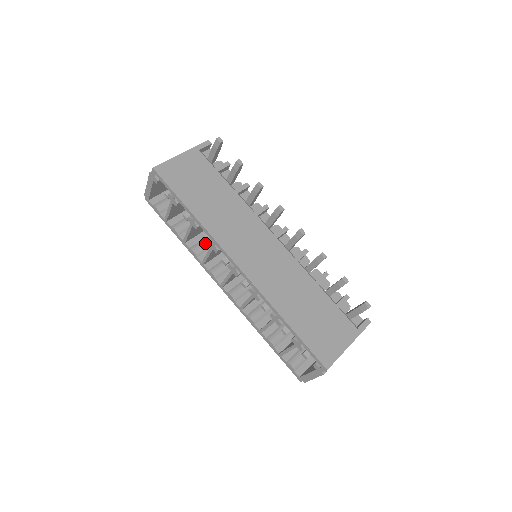
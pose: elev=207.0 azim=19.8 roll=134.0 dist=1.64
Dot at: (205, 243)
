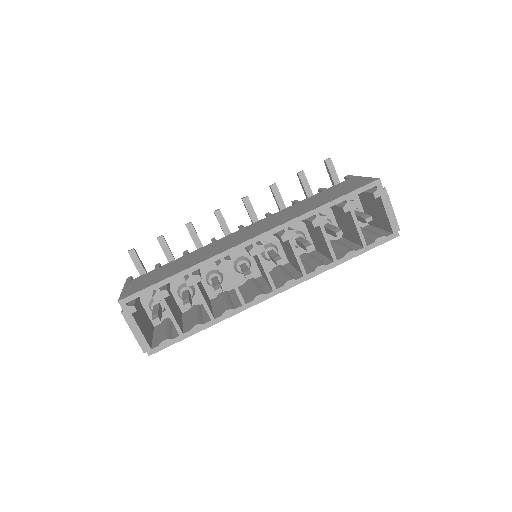
Dot at: (224, 304)
